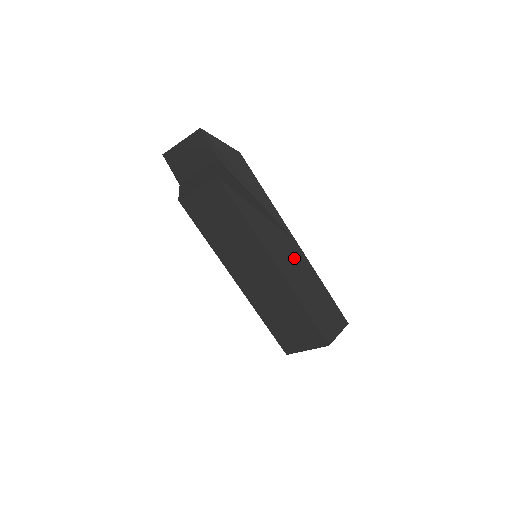
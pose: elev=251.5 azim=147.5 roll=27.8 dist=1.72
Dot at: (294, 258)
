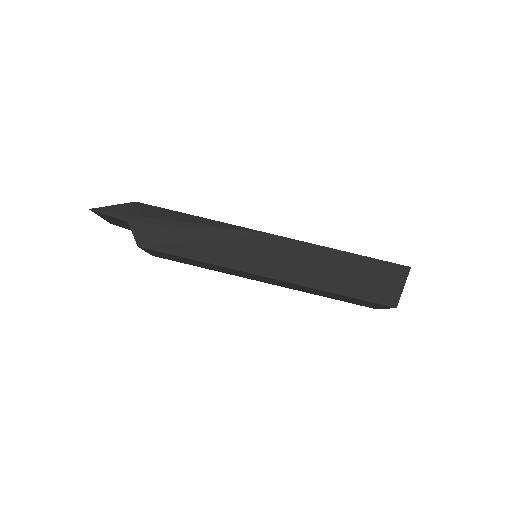
Dot at: (281, 253)
